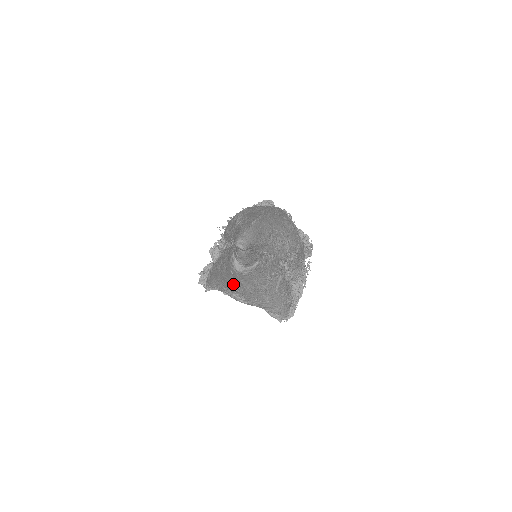
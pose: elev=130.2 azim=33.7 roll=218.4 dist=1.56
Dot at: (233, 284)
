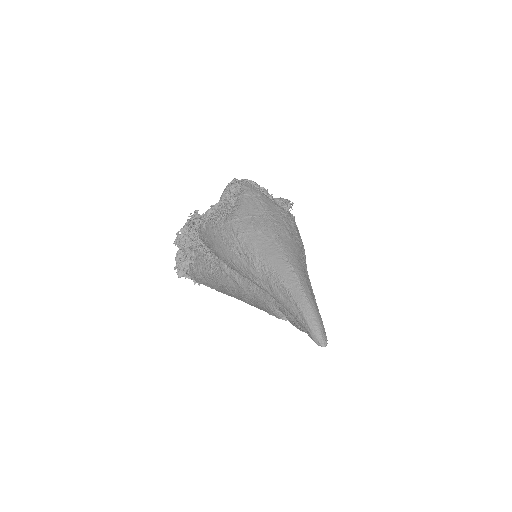
Dot at: occluded
